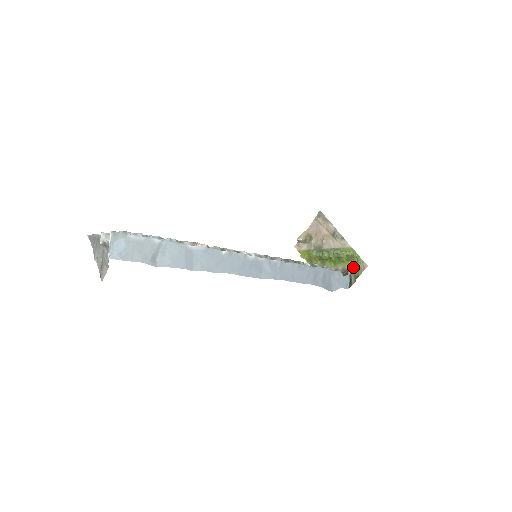
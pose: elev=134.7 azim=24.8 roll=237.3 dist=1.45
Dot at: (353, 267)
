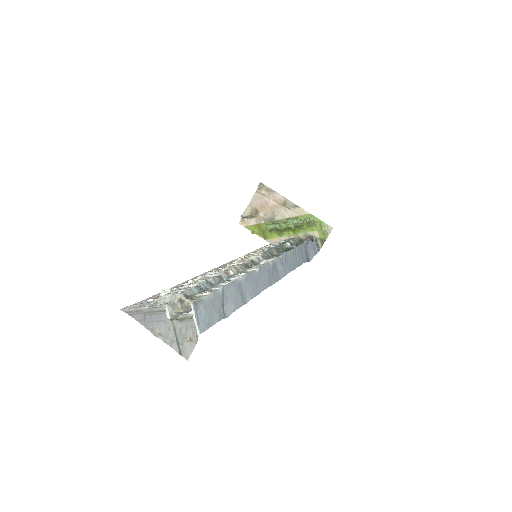
Dot at: (316, 232)
